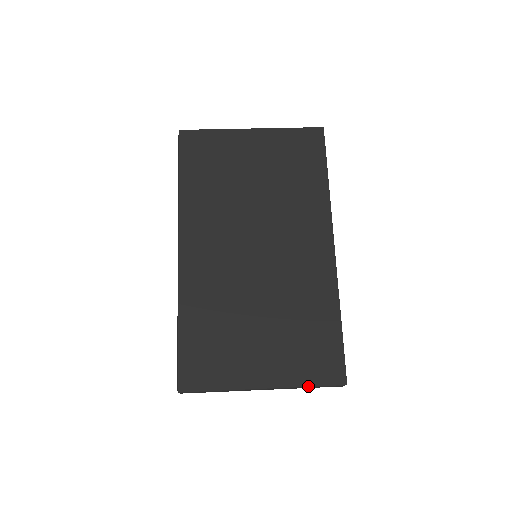
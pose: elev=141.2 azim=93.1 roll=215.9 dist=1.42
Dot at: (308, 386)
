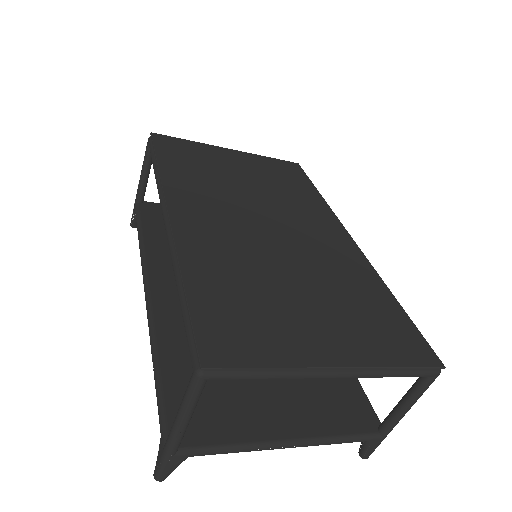
Dot at: (399, 366)
